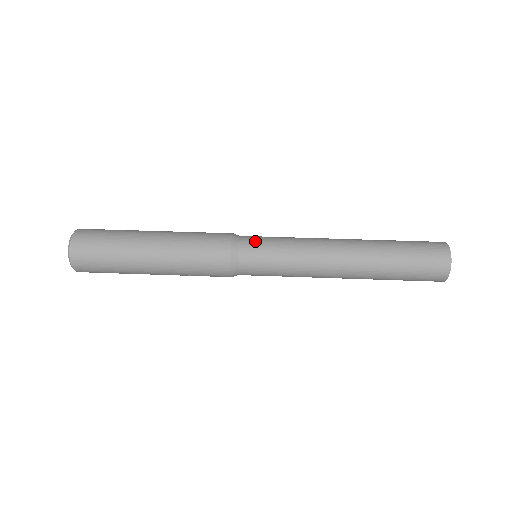
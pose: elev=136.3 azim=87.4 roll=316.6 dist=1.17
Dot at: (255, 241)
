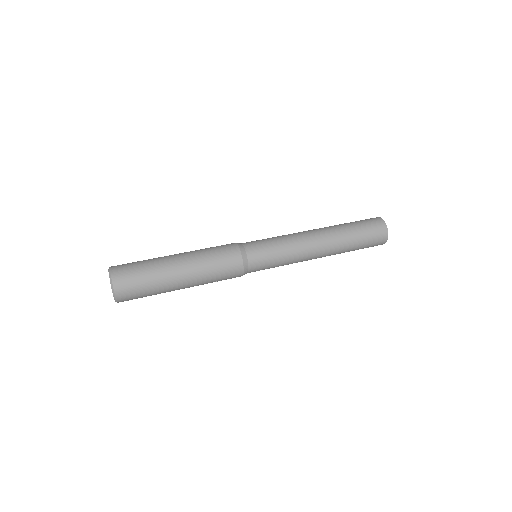
Dot at: (254, 242)
